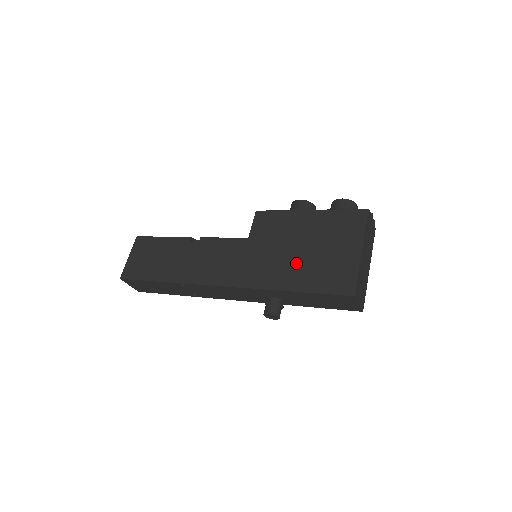
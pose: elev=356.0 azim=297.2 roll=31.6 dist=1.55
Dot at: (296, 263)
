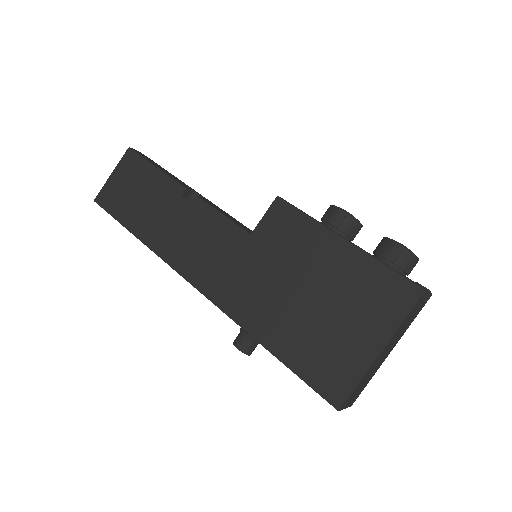
Dot at: (291, 313)
